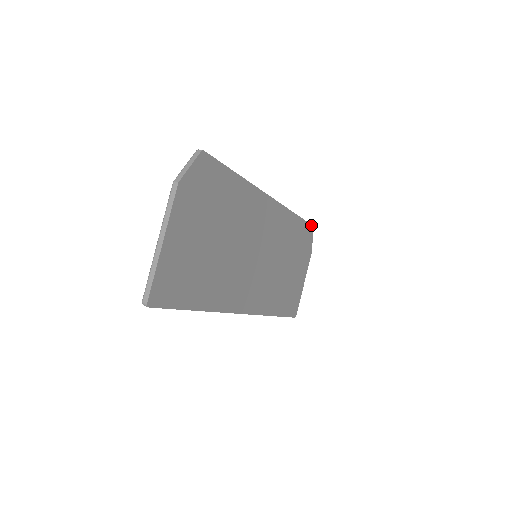
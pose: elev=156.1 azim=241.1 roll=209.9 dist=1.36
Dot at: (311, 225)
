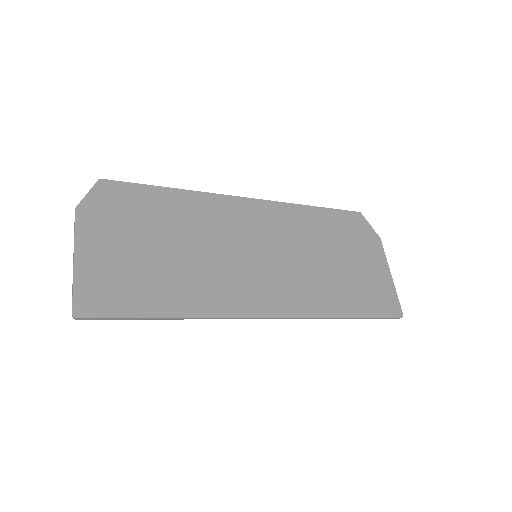
Dot at: (354, 212)
